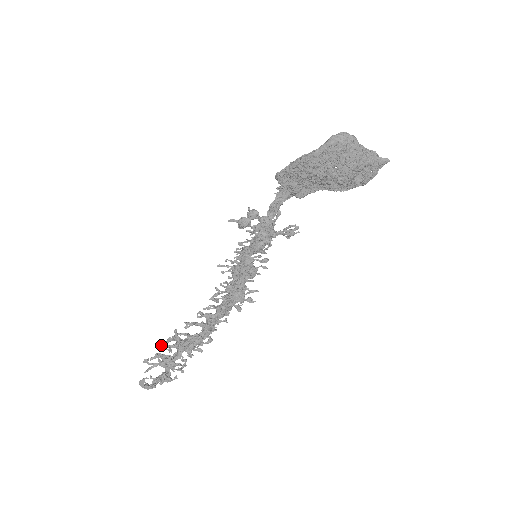
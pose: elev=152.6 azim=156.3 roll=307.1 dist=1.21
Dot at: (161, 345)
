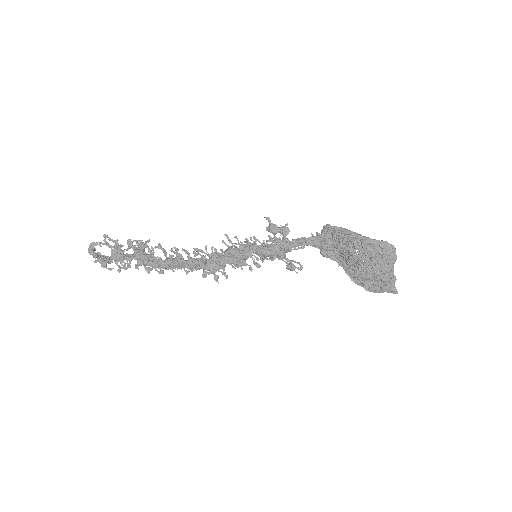
Dot at: occluded
